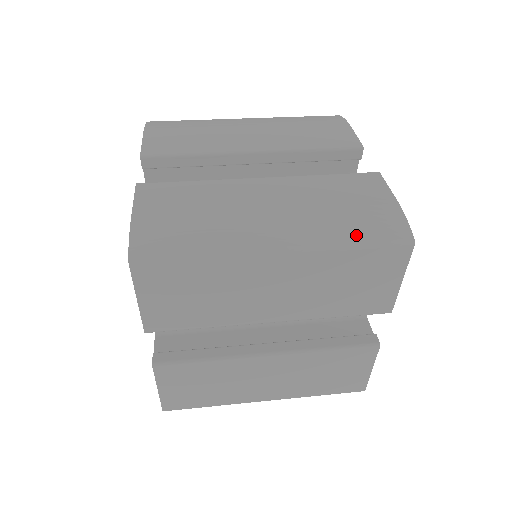
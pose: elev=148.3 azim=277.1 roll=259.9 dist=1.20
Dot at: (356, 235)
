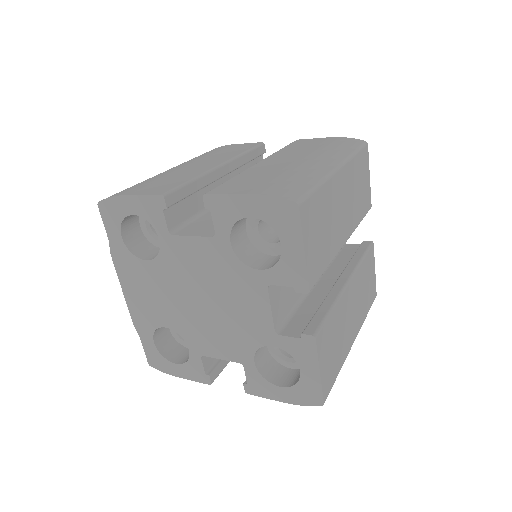
Dot at: (349, 148)
